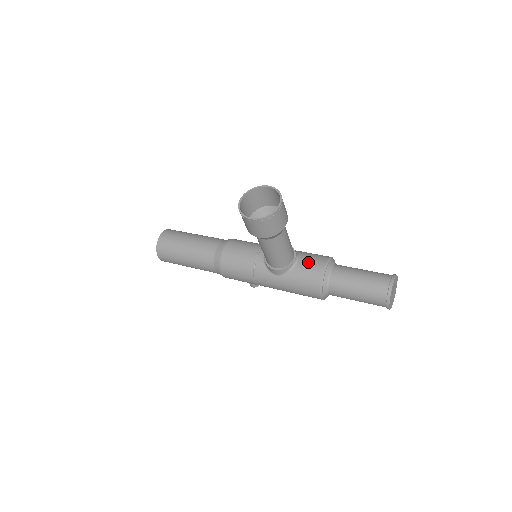
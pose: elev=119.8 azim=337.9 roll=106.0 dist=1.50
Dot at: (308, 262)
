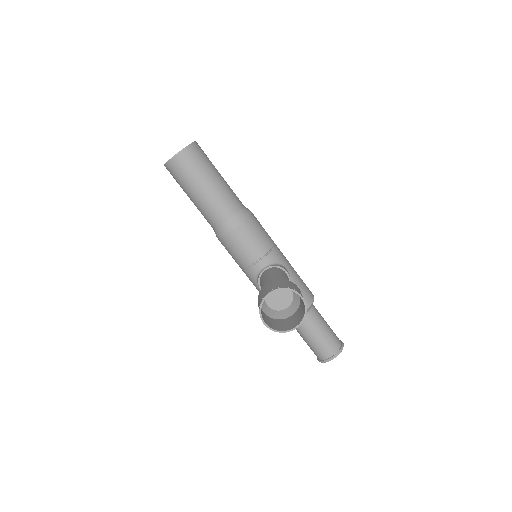
Dot at: occluded
